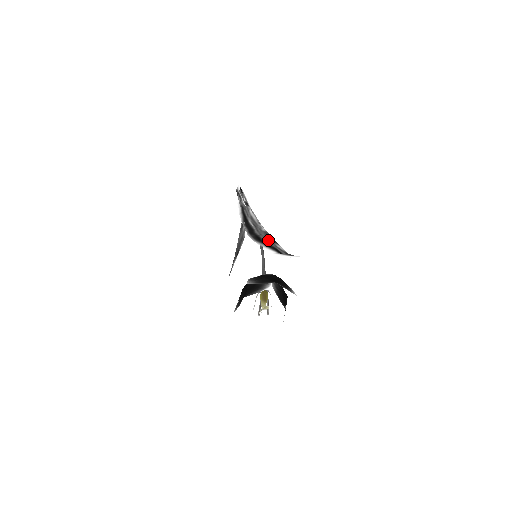
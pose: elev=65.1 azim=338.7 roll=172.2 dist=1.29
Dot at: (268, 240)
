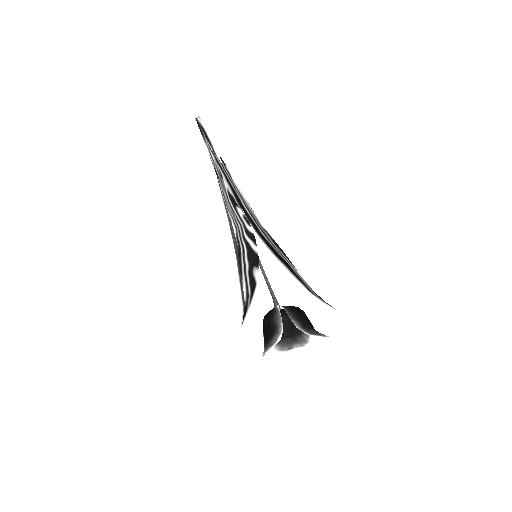
Dot at: (284, 257)
